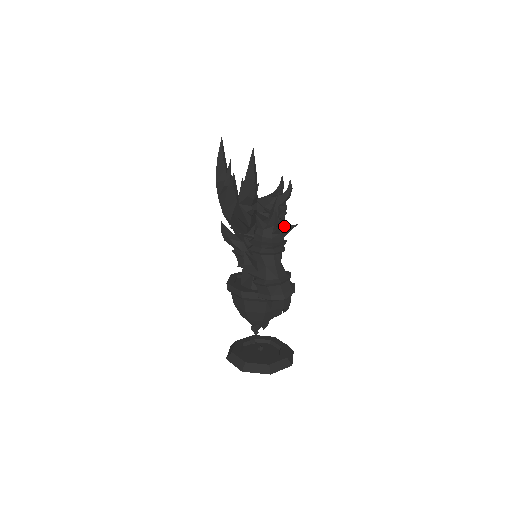
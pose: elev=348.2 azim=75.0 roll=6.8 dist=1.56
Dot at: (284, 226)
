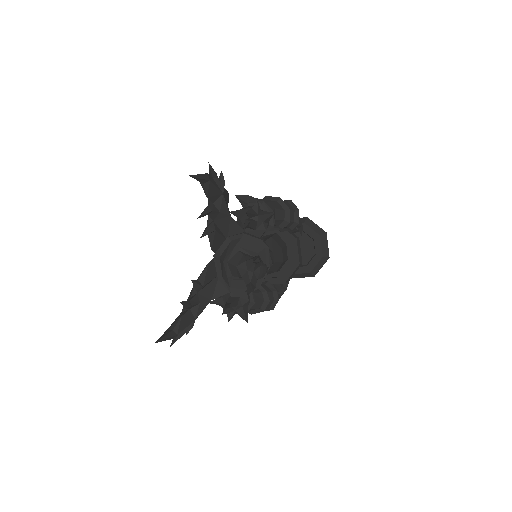
Dot at: (238, 314)
